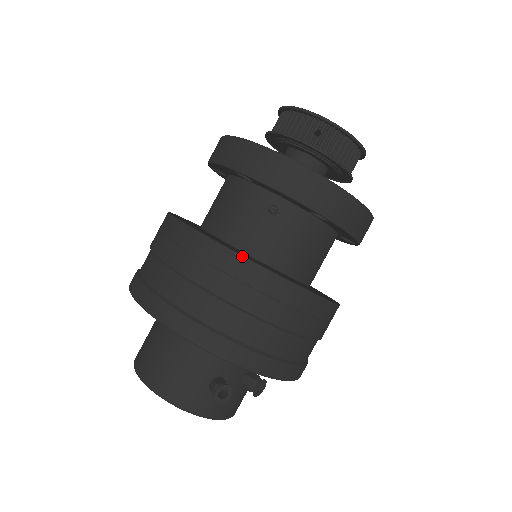
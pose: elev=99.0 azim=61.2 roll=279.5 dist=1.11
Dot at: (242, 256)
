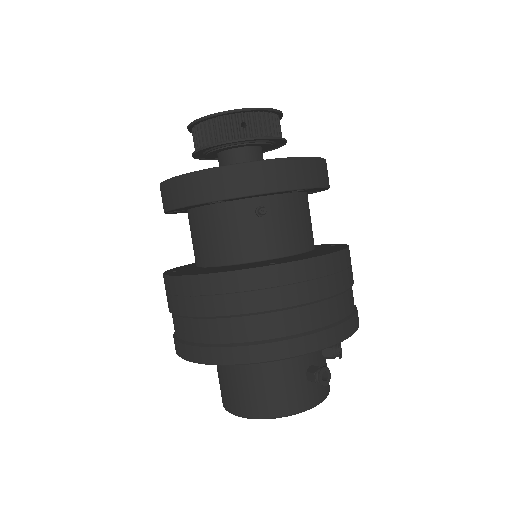
Dot at: (274, 265)
